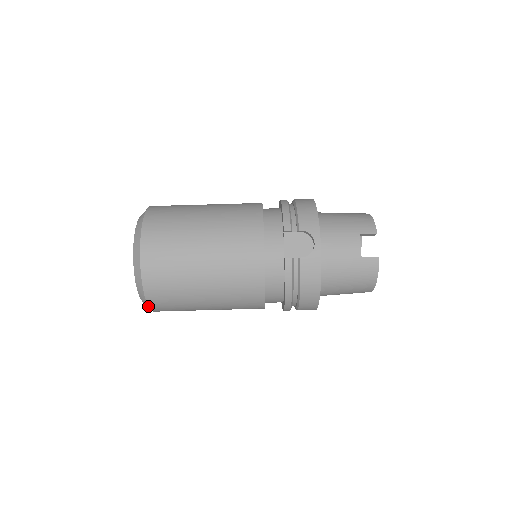
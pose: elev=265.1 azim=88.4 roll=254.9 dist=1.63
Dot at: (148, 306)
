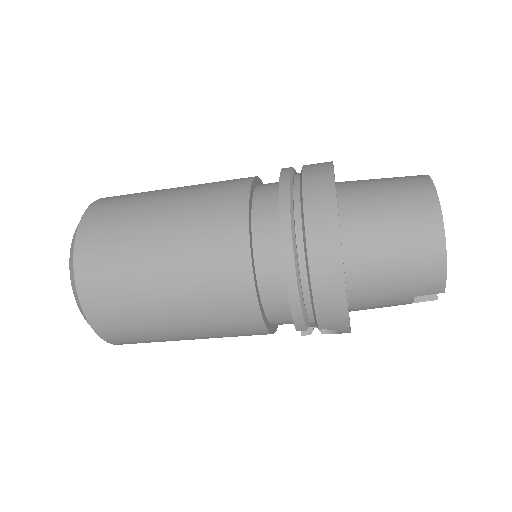
Dot at: occluded
